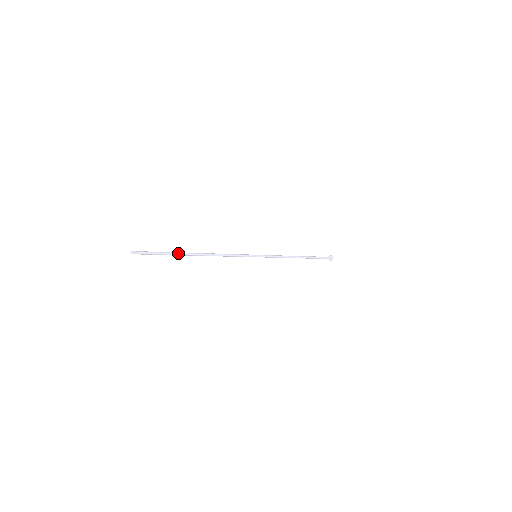
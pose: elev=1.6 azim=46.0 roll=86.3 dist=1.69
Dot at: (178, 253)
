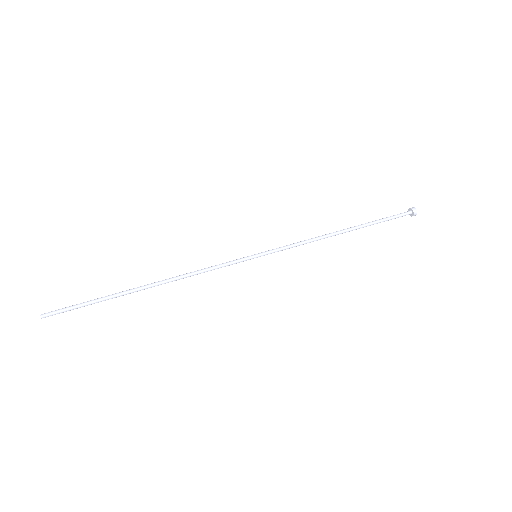
Dot at: (115, 296)
